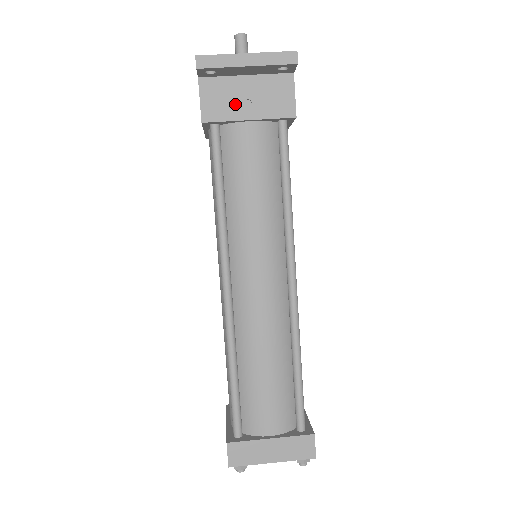
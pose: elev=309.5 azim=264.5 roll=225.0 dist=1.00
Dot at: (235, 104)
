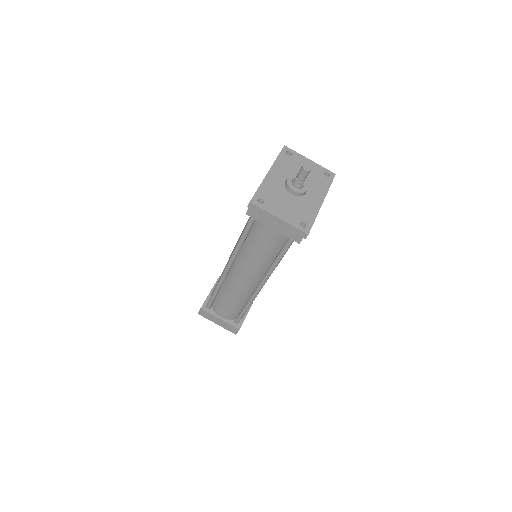
Dot at: (268, 219)
